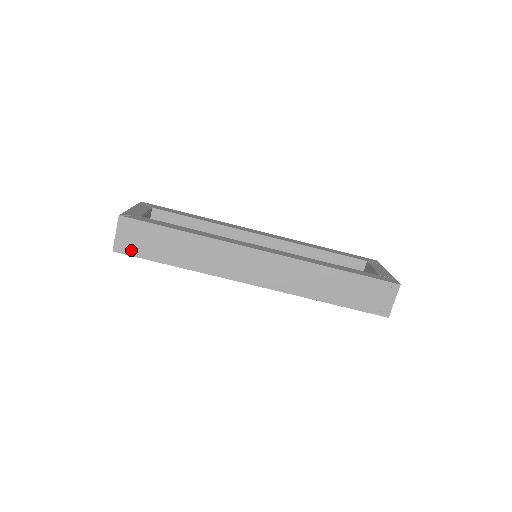
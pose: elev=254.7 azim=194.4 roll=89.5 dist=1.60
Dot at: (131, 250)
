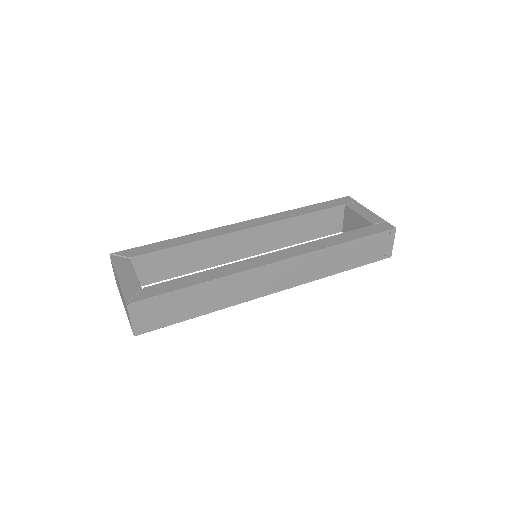
Dot at: (152, 326)
